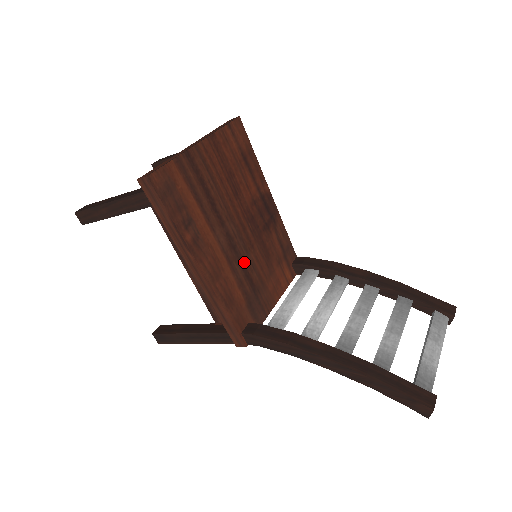
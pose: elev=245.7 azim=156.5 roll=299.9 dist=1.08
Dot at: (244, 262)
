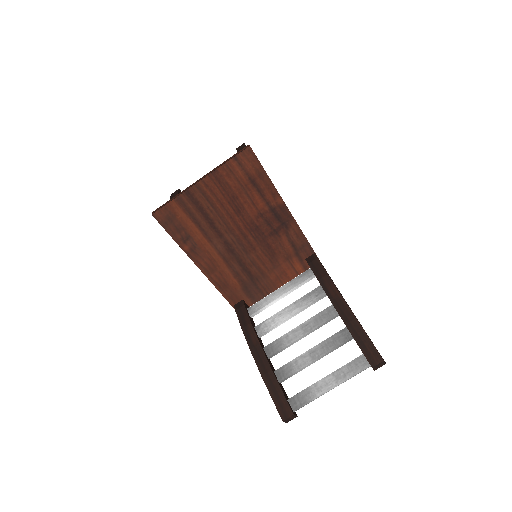
Dot at: (243, 260)
